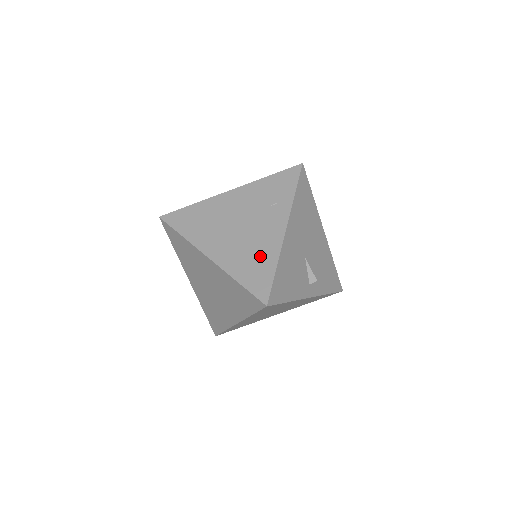
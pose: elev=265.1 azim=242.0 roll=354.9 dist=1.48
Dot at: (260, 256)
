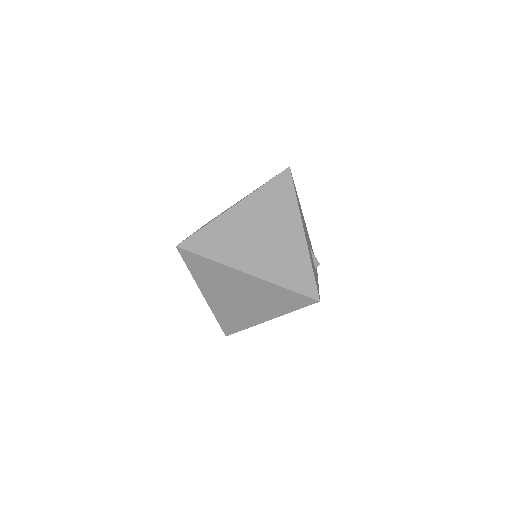
Dot at: (294, 260)
